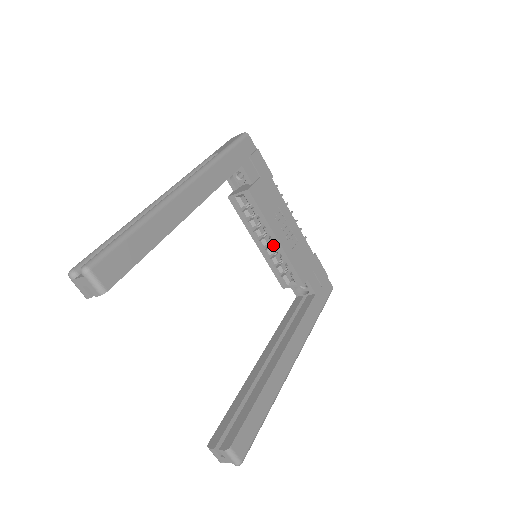
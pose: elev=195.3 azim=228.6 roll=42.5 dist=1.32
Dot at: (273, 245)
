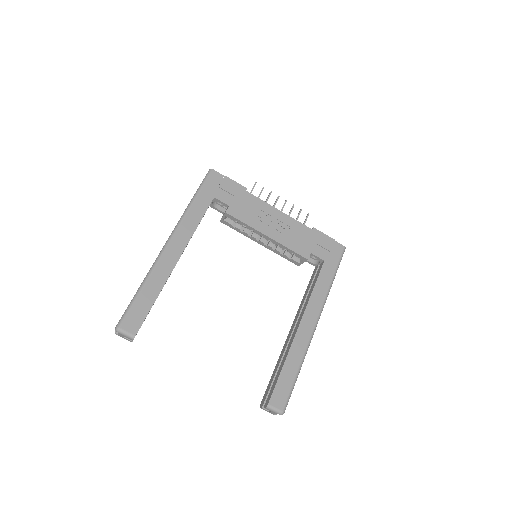
Dot at: occluded
